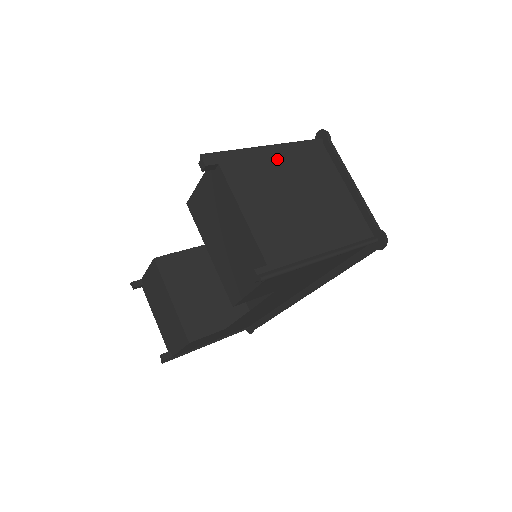
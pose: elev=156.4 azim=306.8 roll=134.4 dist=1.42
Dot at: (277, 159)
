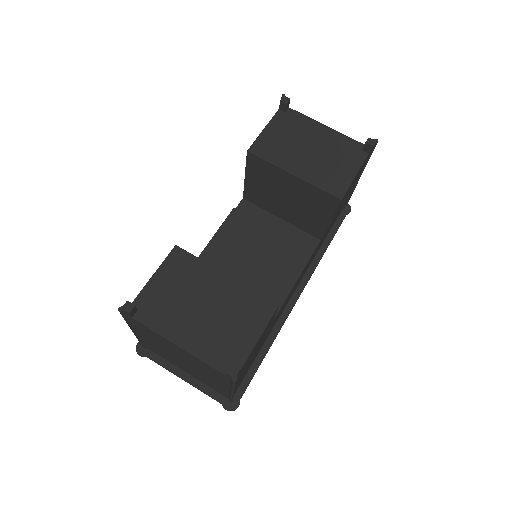
Dot at: occluded
